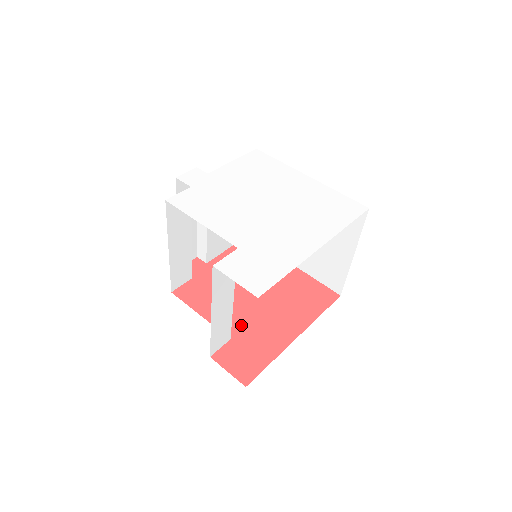
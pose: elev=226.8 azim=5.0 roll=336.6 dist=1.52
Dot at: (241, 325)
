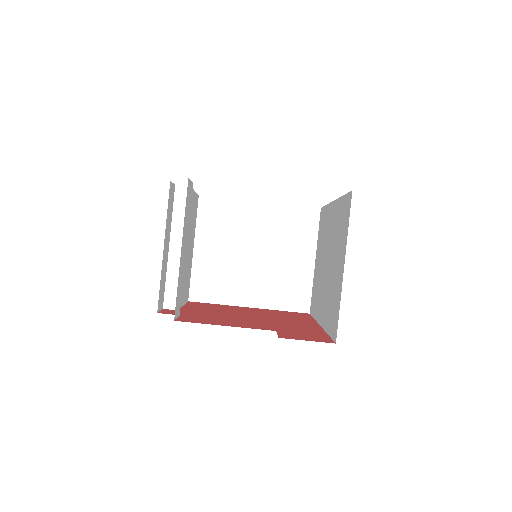
Dot at: (270, 326)
